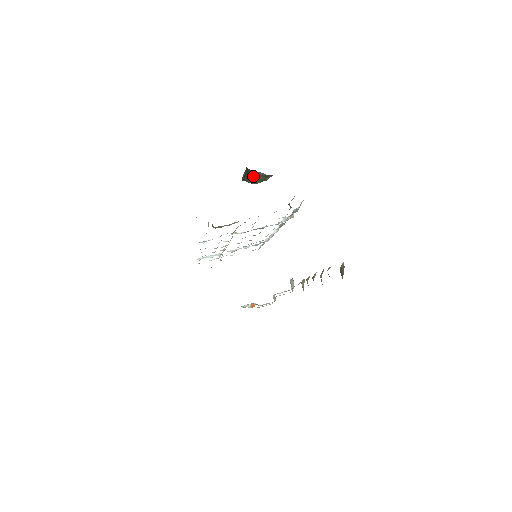
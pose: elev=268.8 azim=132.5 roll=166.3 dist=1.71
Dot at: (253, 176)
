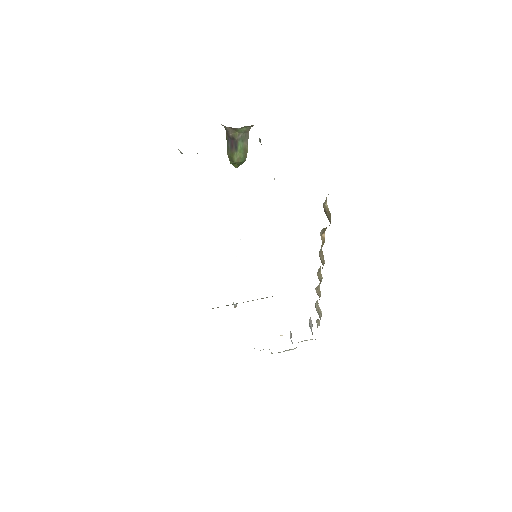
Dot at: (234, 144)
